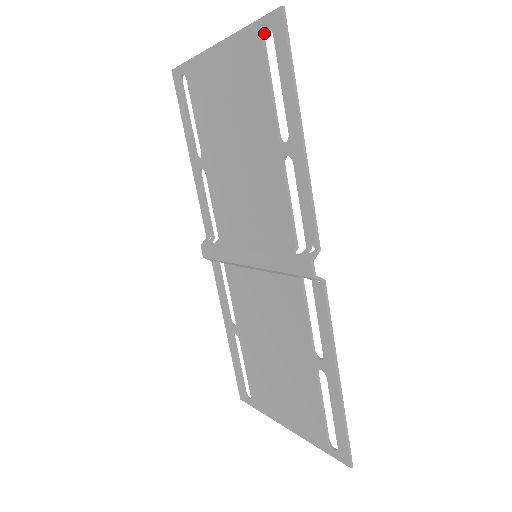
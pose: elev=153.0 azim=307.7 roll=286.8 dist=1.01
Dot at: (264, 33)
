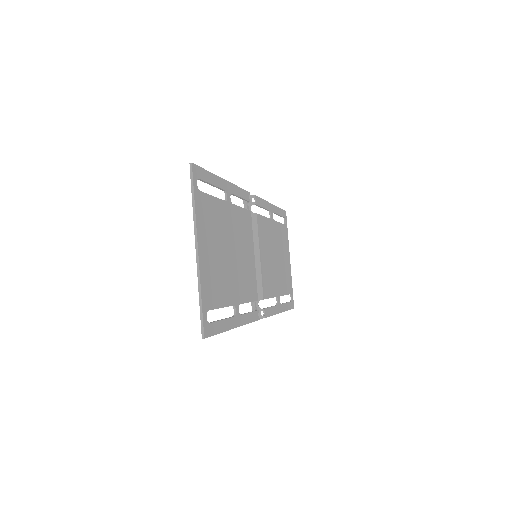
Dot at: (285, 224)
